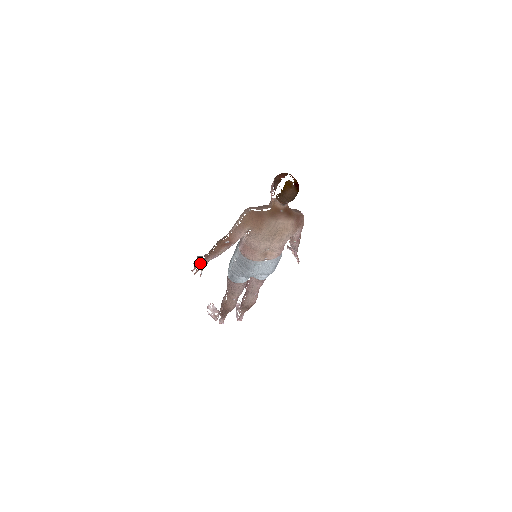
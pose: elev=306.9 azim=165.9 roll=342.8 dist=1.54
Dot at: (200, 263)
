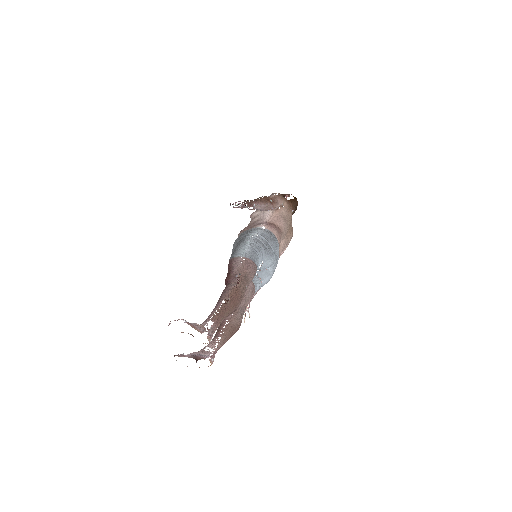
Dot at: (249, 202)
